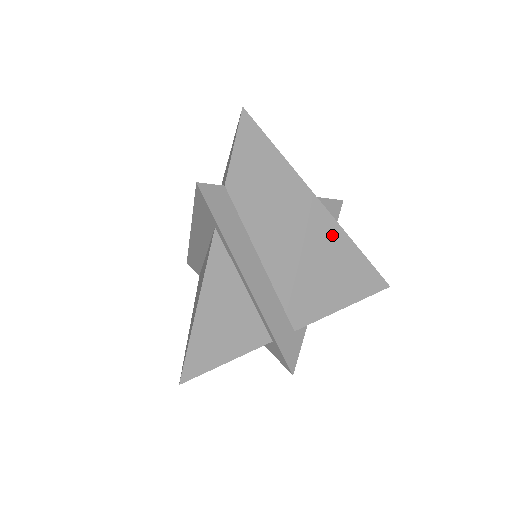
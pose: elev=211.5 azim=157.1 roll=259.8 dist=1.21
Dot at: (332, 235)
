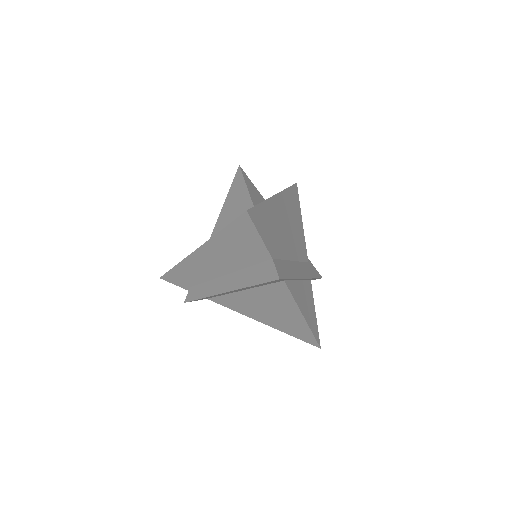
Dot at: (284, 201)
